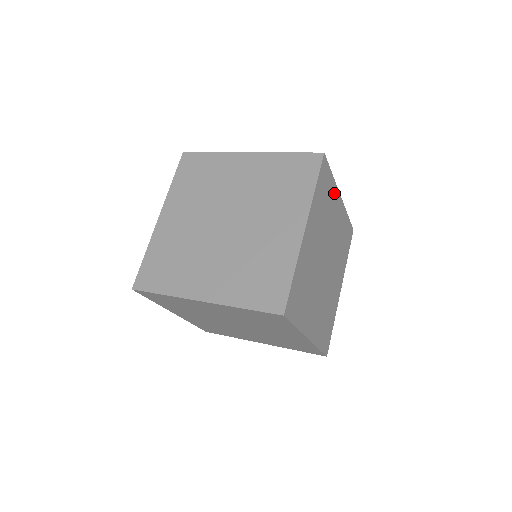
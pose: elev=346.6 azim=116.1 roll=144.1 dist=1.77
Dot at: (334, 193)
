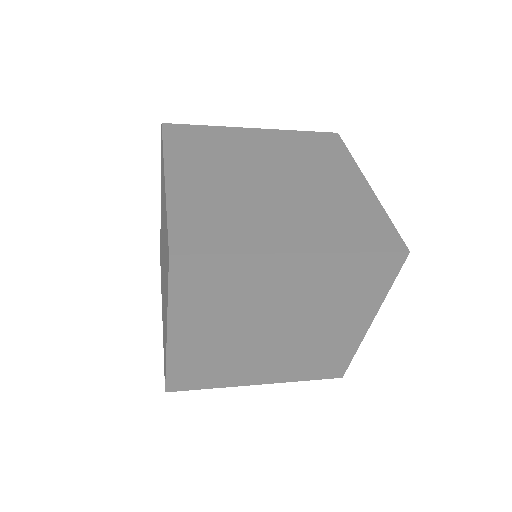
Dot at: occluded
